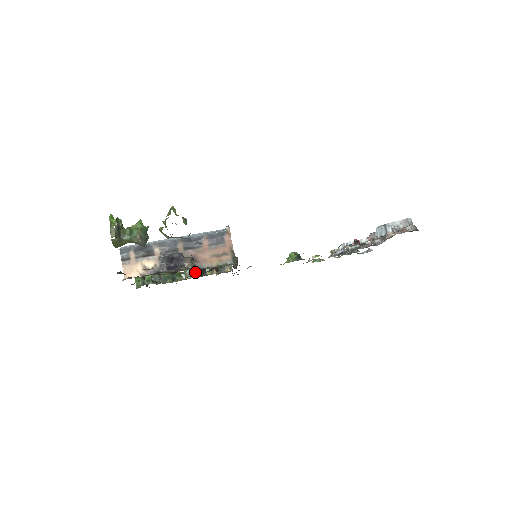
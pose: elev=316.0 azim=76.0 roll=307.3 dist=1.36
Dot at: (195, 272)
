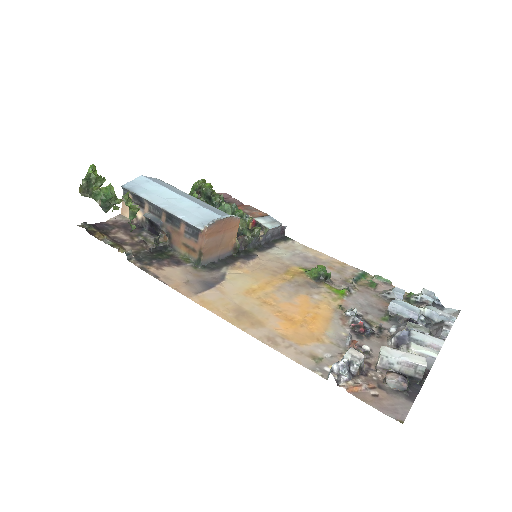
Dot at: occluded
